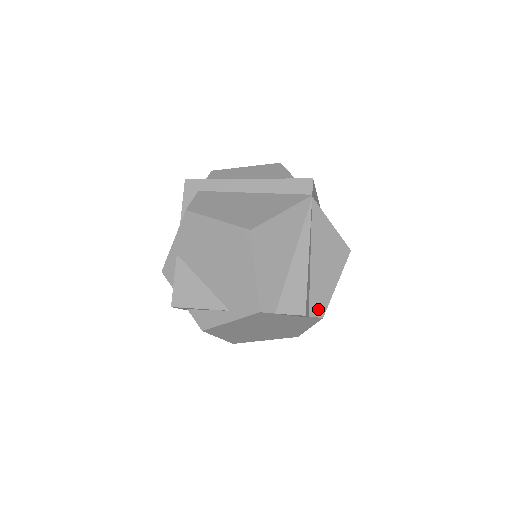
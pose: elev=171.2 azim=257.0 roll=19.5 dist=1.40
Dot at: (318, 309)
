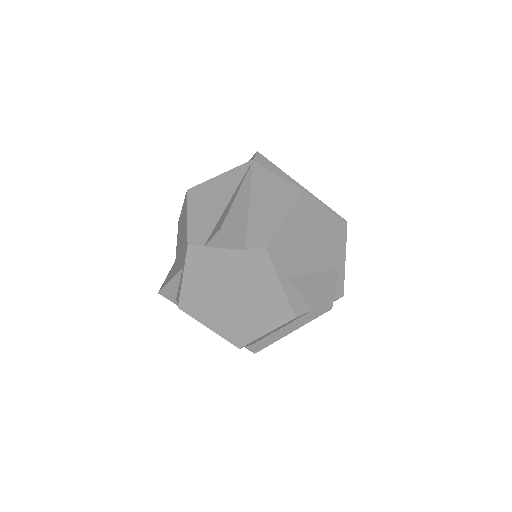
Dot at: (259, 241)
